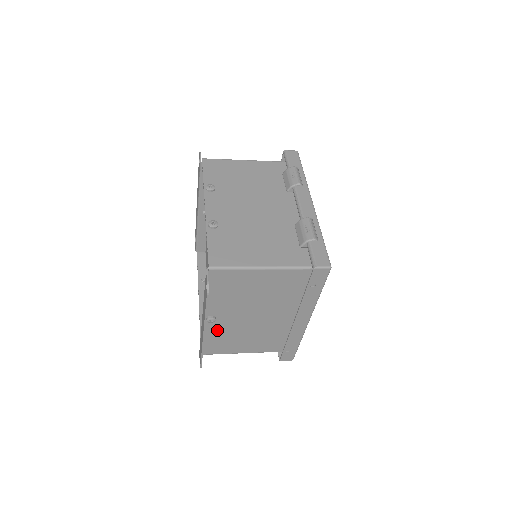
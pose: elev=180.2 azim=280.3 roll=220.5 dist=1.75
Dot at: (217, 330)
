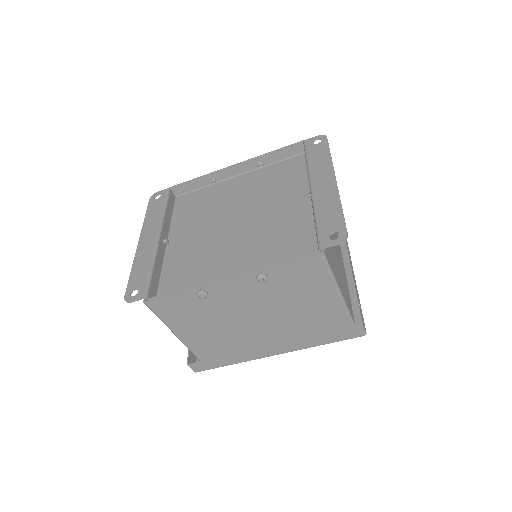
Dot at: occluded
